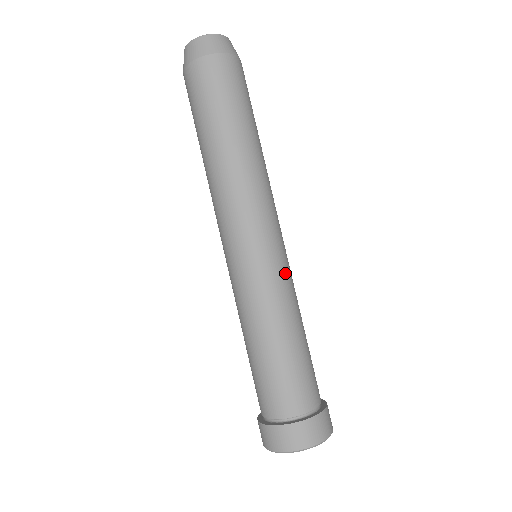
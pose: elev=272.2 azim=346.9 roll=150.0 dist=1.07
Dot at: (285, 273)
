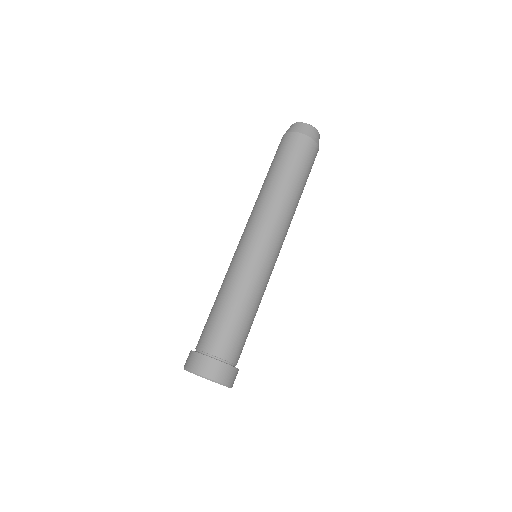
Dot at: (265, 272)
